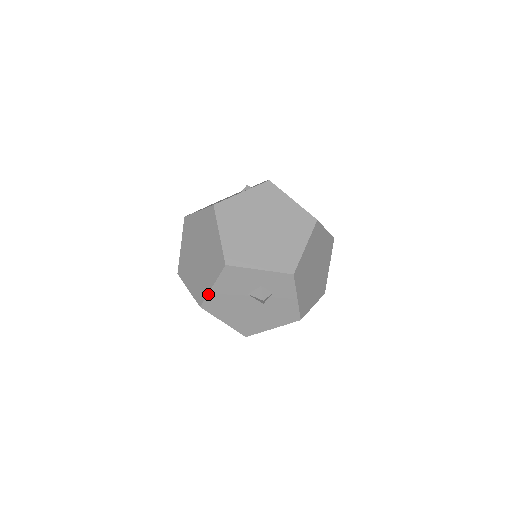
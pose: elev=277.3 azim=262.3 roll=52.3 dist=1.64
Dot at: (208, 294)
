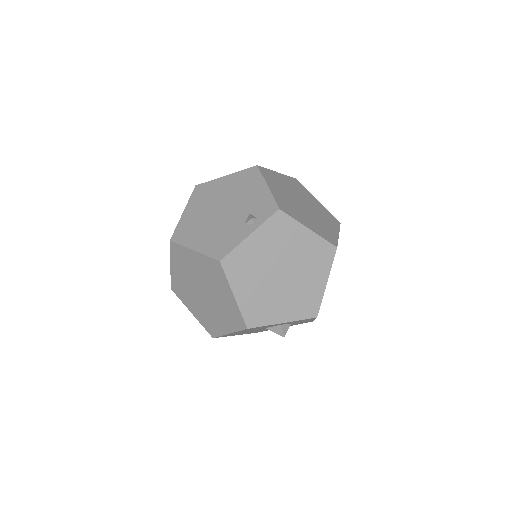
Dot at: (223, 335)
